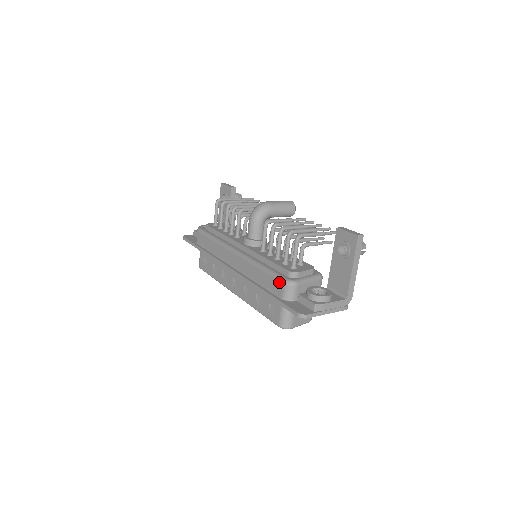
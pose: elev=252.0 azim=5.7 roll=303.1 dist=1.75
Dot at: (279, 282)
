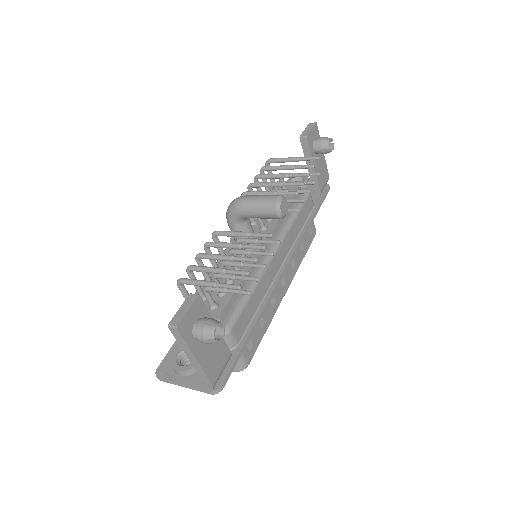
Dot at: occluded
